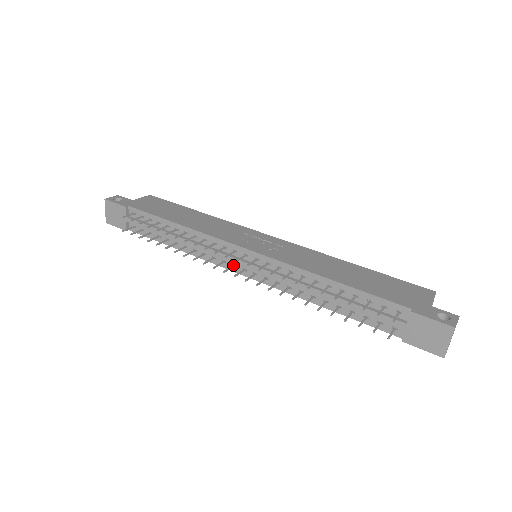
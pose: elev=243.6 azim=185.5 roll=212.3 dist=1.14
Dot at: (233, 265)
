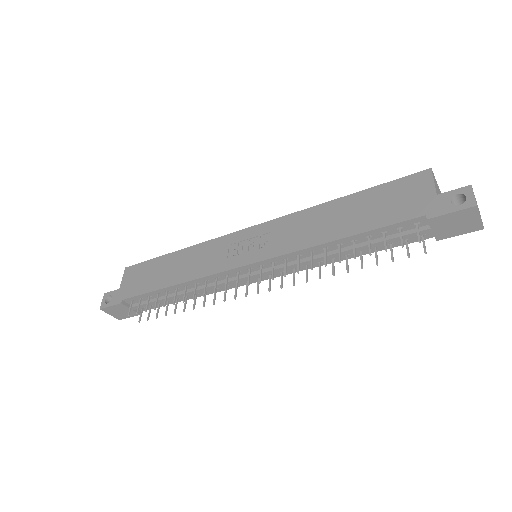
Dot at: (246, 281)
